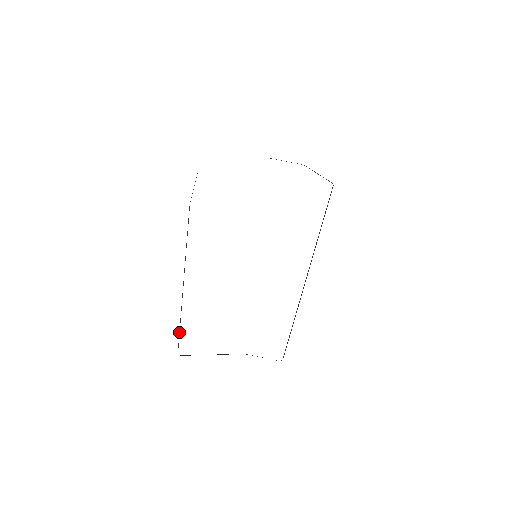
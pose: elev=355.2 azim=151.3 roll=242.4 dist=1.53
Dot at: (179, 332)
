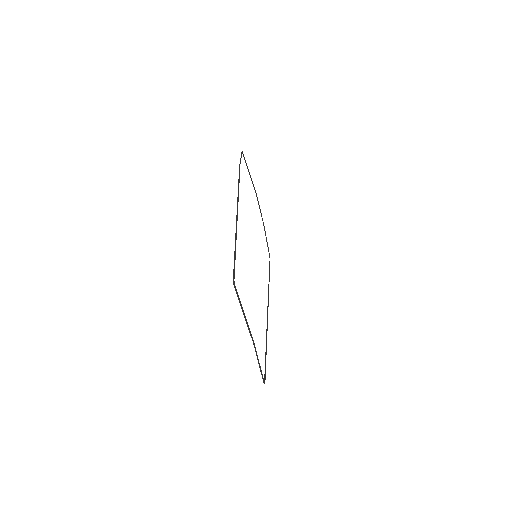
Dot at: (234, 259)
